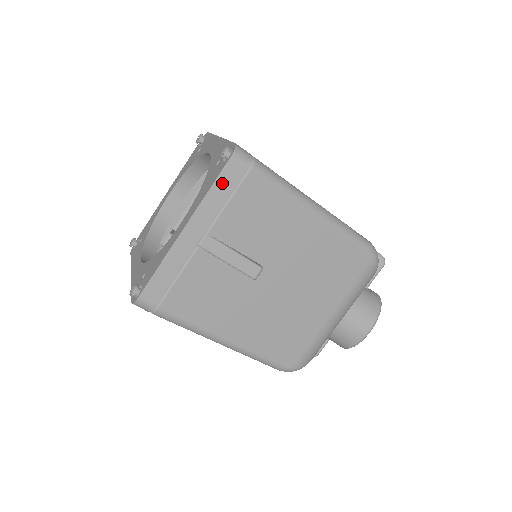
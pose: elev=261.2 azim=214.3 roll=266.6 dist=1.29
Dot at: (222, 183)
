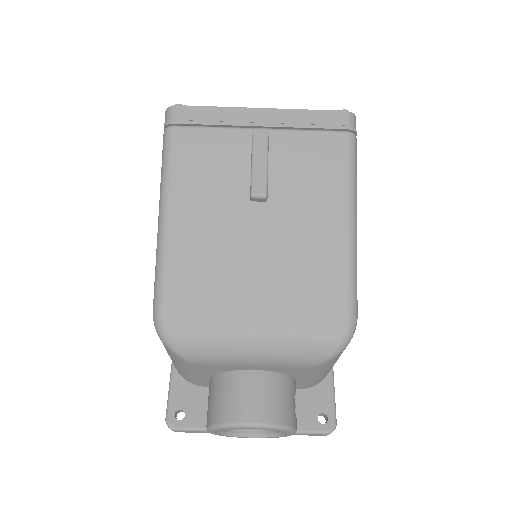
Dot at: (320, 116)
